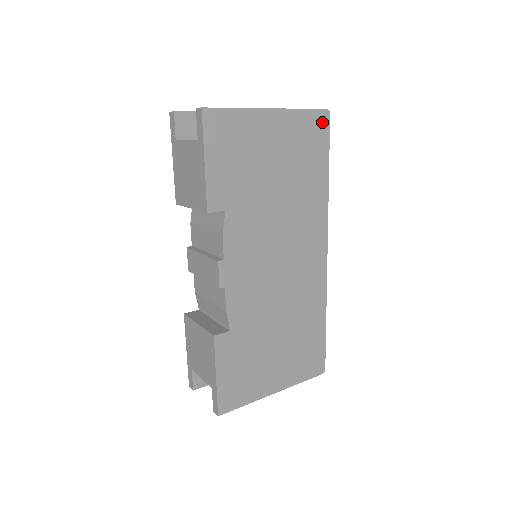
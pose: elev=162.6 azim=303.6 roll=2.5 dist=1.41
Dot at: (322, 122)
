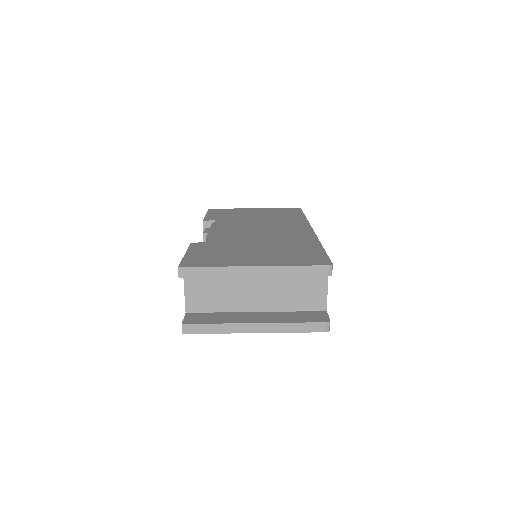
Dot at: occluded
